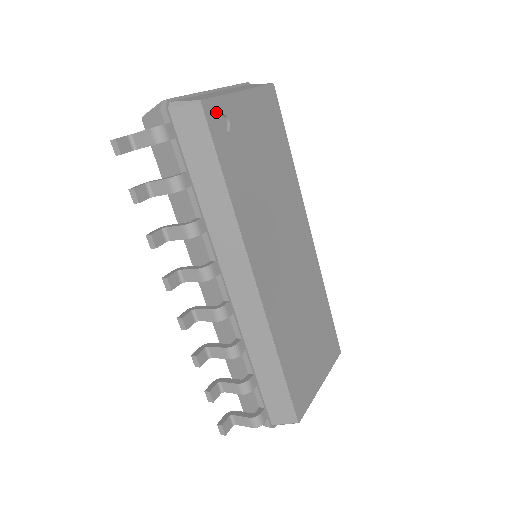
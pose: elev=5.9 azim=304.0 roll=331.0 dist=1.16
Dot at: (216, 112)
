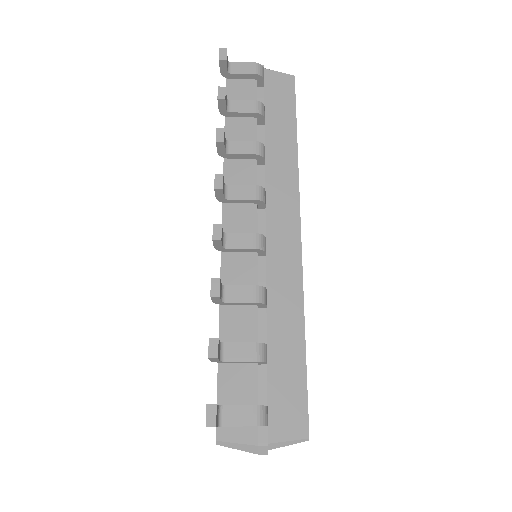
Dot at: occluded
